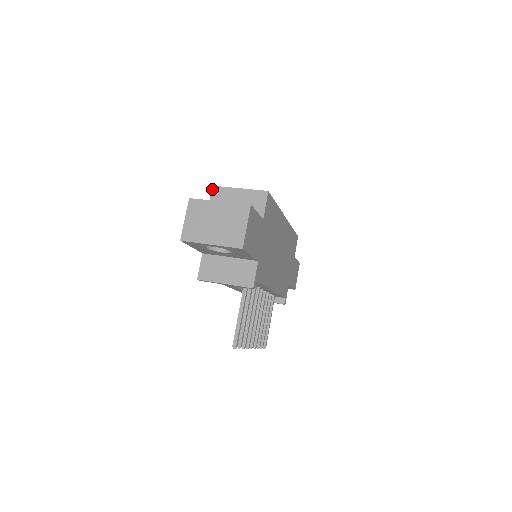
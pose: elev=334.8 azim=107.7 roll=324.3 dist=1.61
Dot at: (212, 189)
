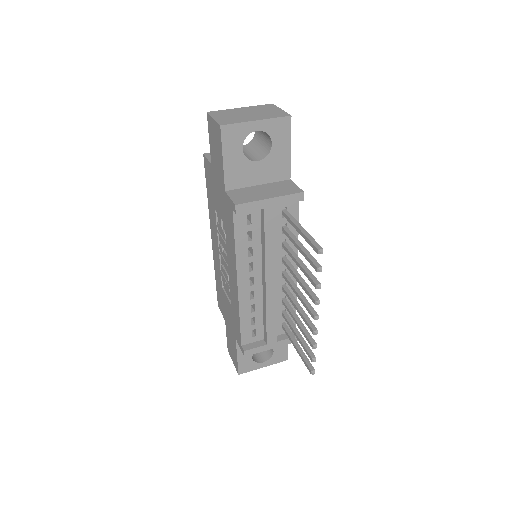
Dot at: (204, 155)
